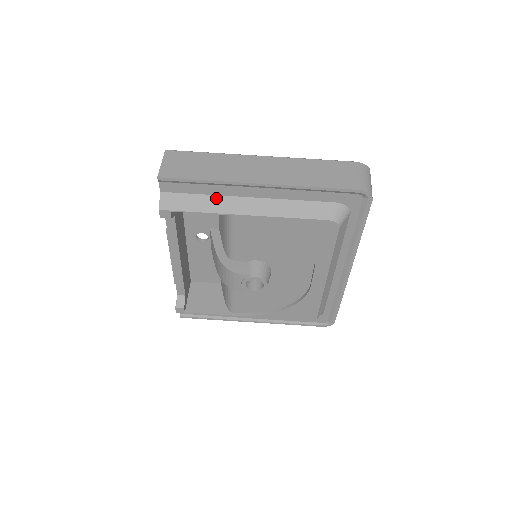
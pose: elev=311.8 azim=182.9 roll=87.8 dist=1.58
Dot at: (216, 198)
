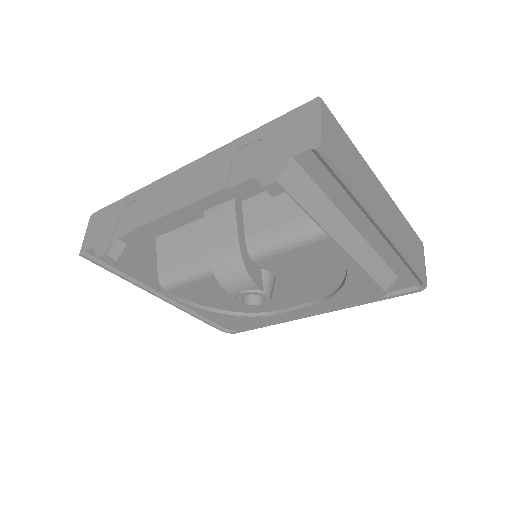
Dot at: (332, 208)
